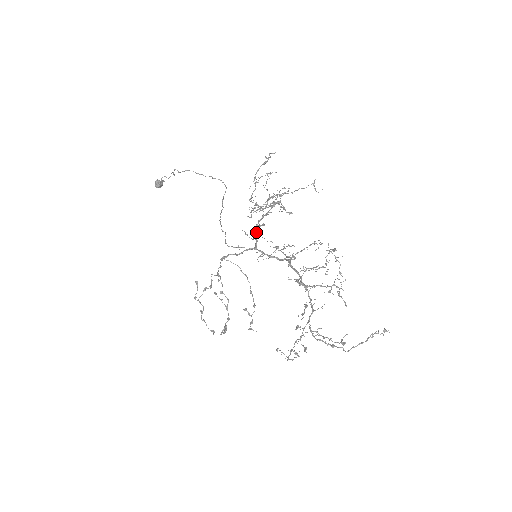
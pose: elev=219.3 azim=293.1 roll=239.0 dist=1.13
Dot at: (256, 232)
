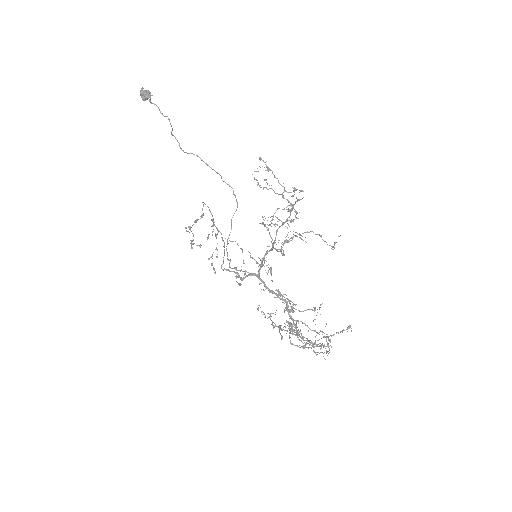
Dot at: (262, 264)
